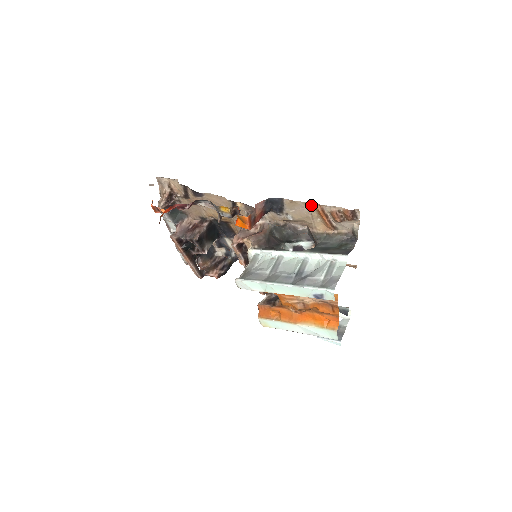
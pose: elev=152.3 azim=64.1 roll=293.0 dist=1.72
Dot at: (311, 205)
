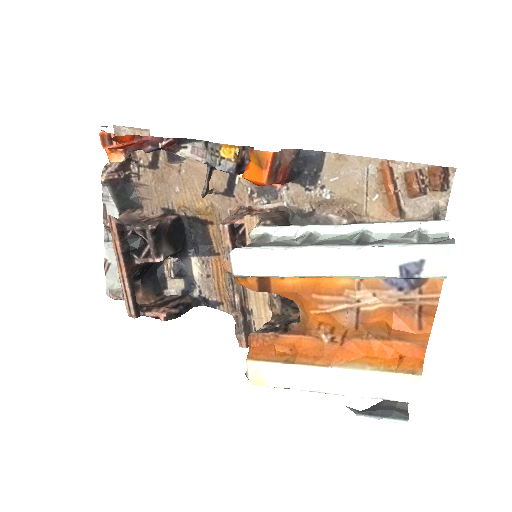
Dot at: (372, 163)
